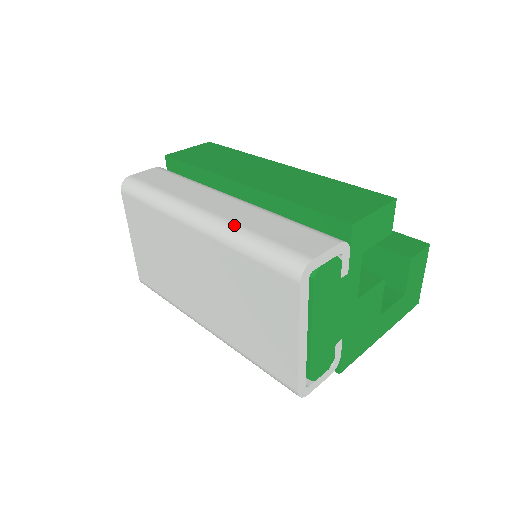
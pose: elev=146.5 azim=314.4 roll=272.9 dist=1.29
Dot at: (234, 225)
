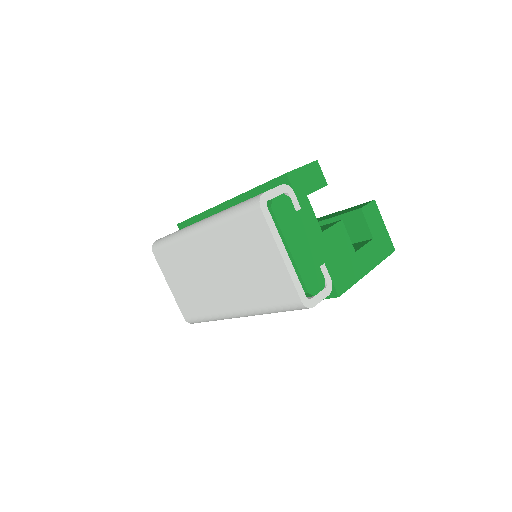
Dot at: (219, 212)
